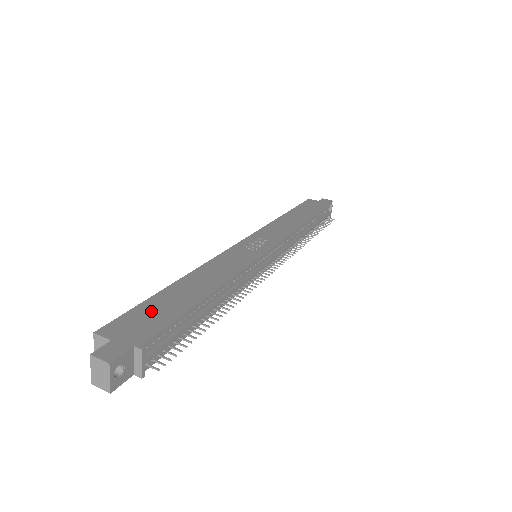
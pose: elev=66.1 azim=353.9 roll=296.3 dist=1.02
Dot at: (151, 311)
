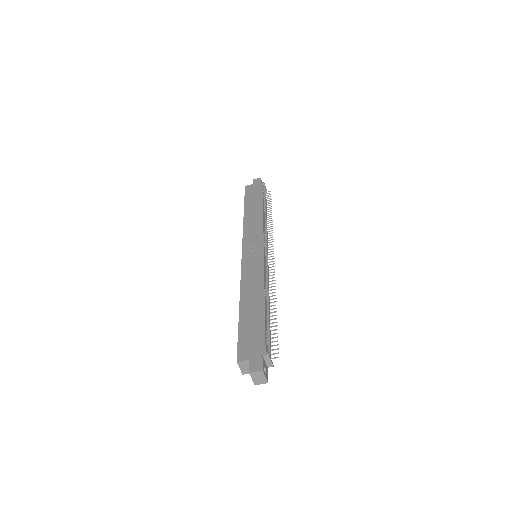
Dot at: (248, 332)
